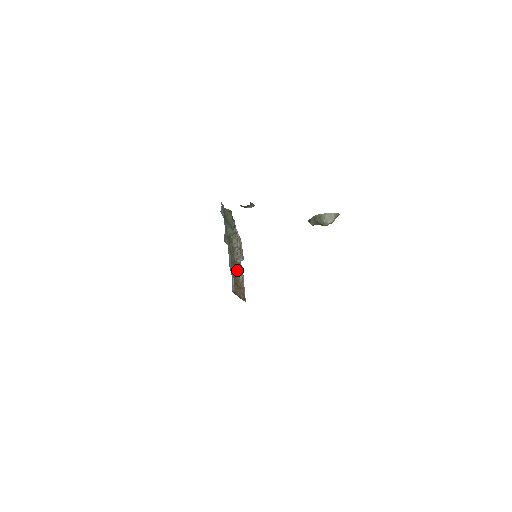
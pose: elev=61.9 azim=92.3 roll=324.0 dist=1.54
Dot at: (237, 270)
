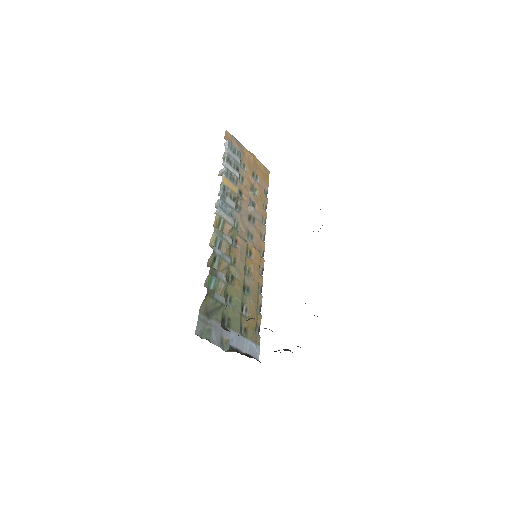
Dot at: (245, 246)
